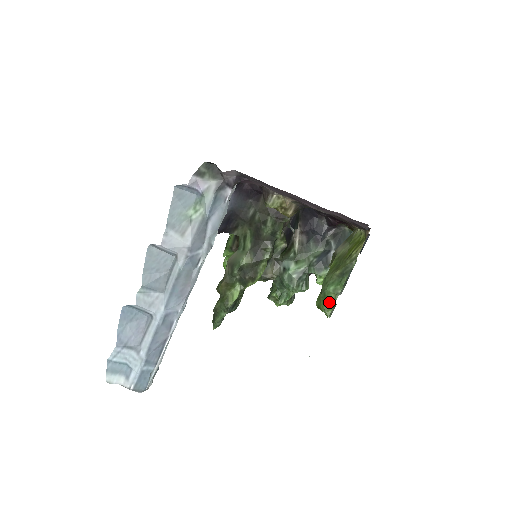
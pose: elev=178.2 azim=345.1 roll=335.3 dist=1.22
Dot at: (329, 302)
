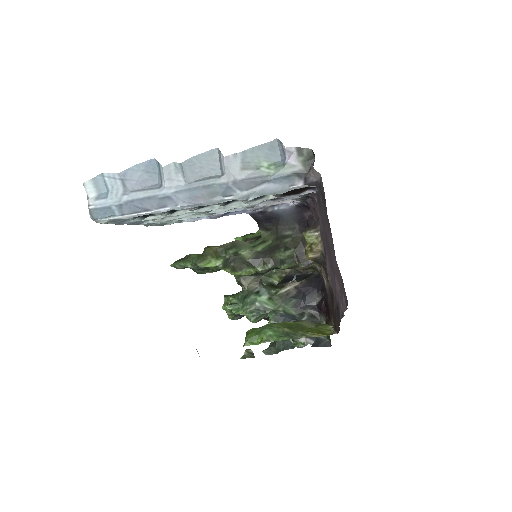
Dot at: (257, 339)
